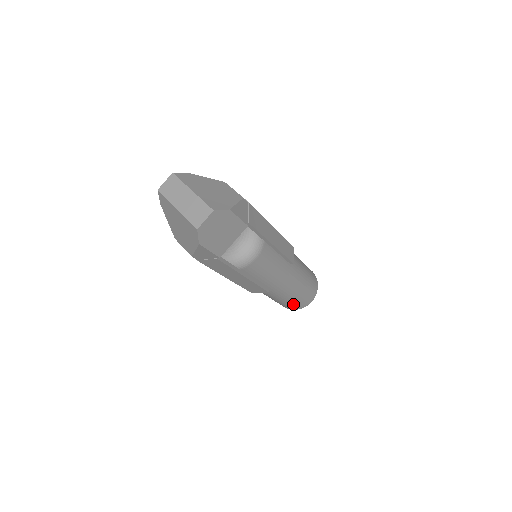
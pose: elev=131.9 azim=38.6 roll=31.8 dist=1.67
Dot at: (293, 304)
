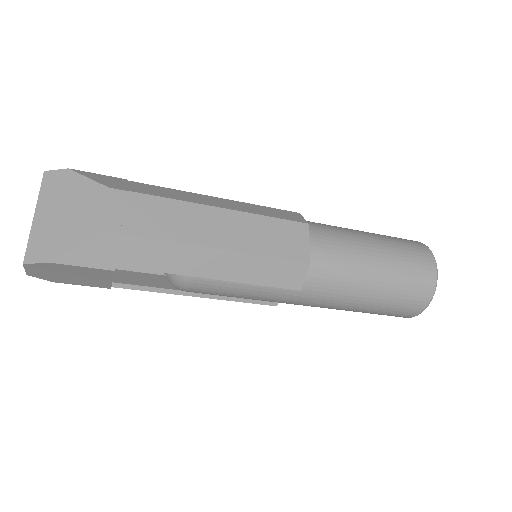
Dot at: occluded
